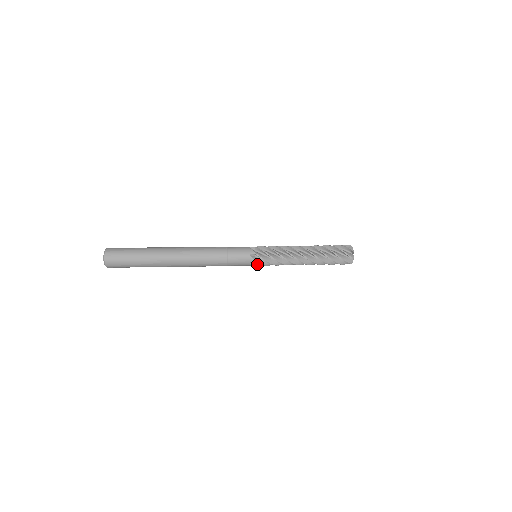
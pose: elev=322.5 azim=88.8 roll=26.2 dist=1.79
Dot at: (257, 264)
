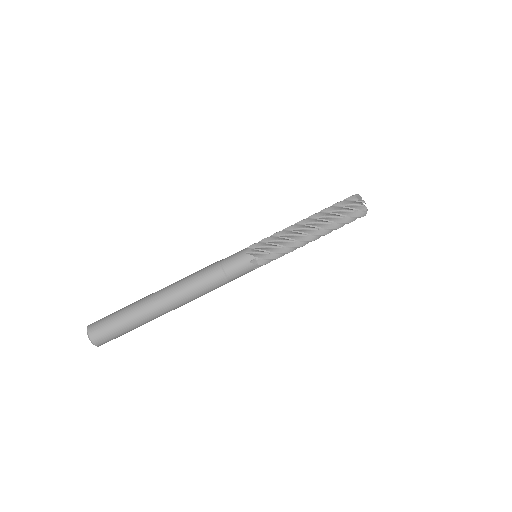
Dot at: occluded
